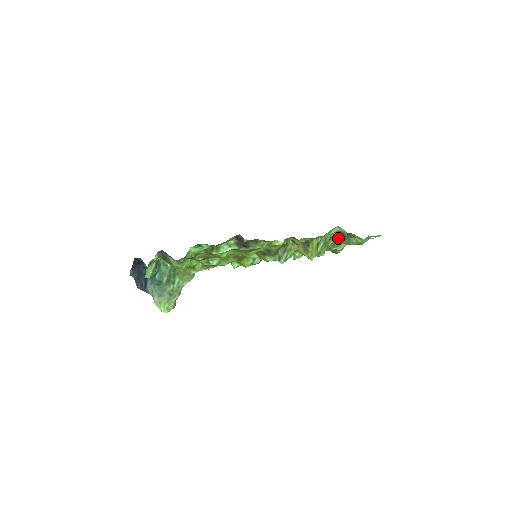
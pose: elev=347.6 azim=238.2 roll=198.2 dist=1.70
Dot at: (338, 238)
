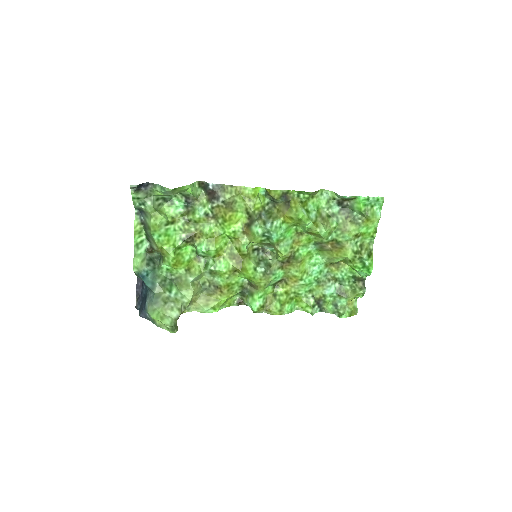
Dot at: (340, 218)
